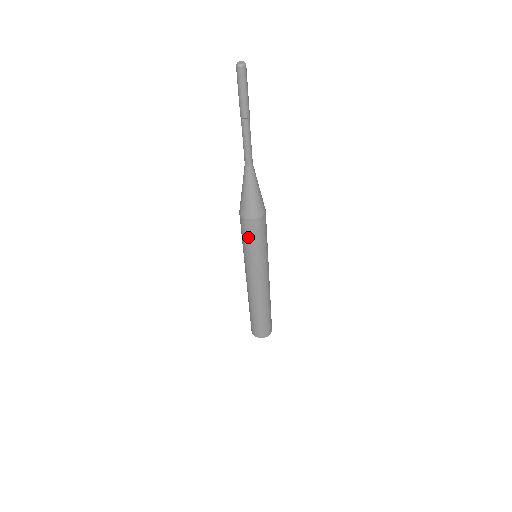
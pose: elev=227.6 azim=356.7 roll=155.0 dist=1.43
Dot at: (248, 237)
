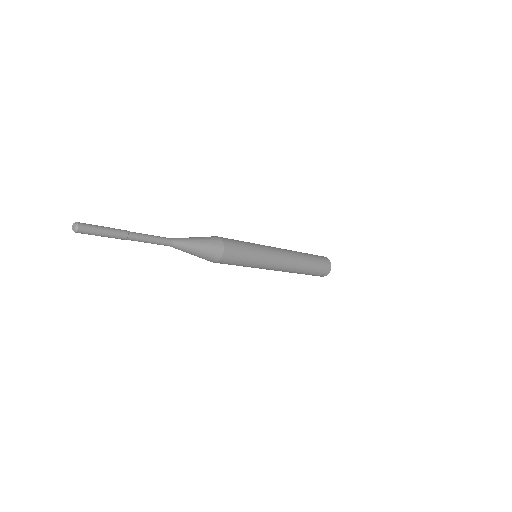
Dot at: occluded
